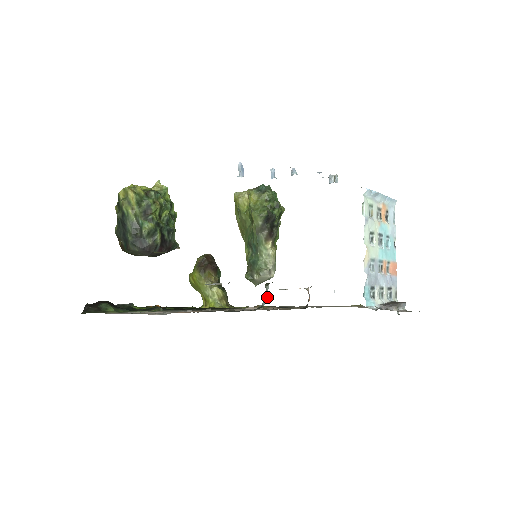
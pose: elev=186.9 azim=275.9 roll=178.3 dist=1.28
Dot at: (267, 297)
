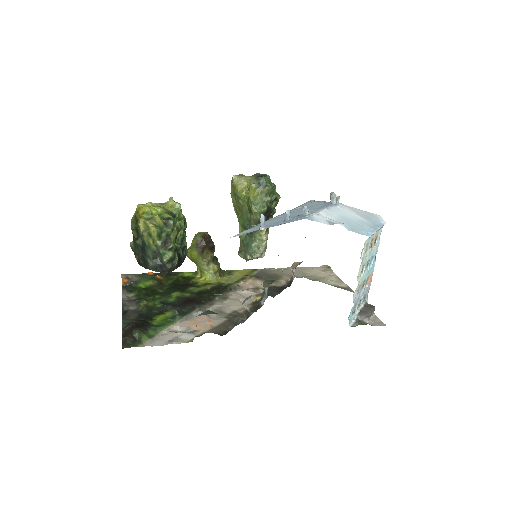
Dot at: (265, 295)
